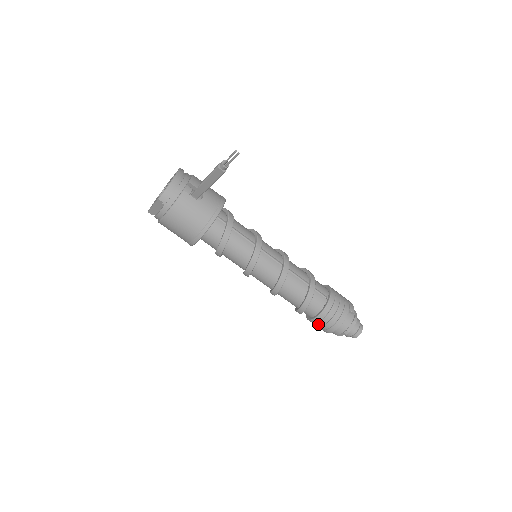
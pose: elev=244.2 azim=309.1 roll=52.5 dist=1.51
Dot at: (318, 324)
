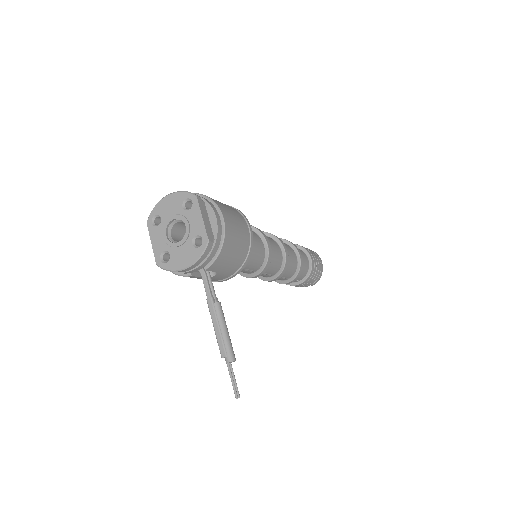
Dot at: occluded
